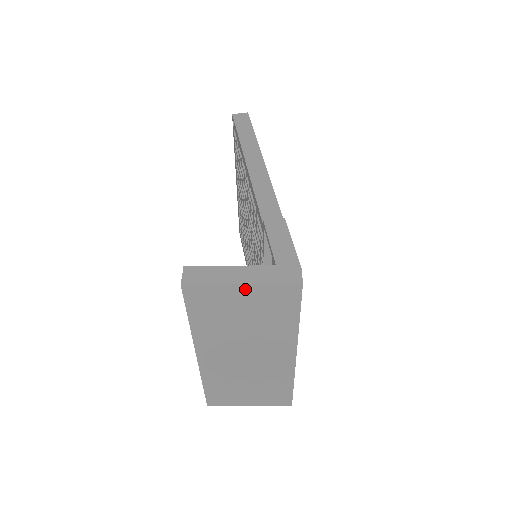
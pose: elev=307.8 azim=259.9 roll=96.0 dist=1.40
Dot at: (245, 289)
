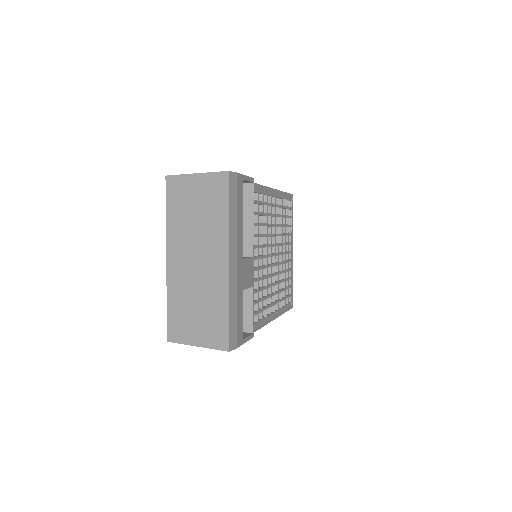
Dot at: (198, 178)
